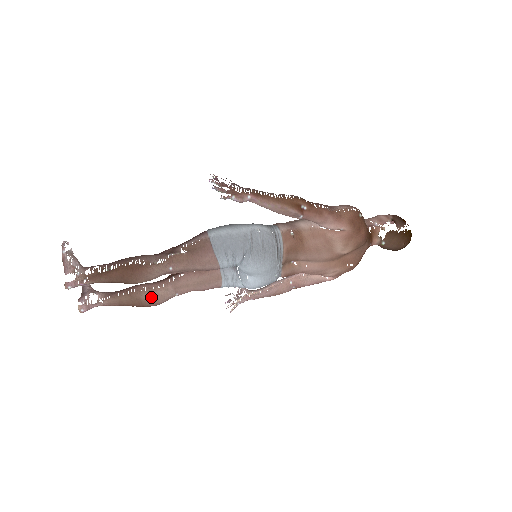
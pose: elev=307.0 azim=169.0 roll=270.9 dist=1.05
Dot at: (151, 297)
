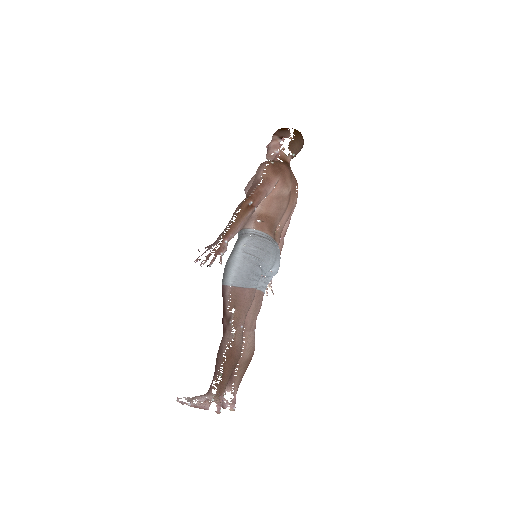
Dot at: (249, 351)
